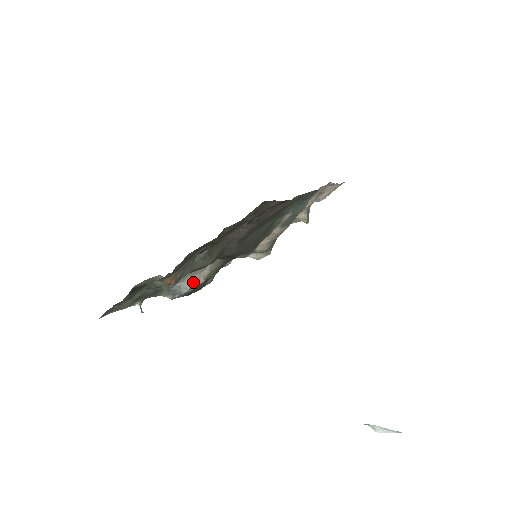
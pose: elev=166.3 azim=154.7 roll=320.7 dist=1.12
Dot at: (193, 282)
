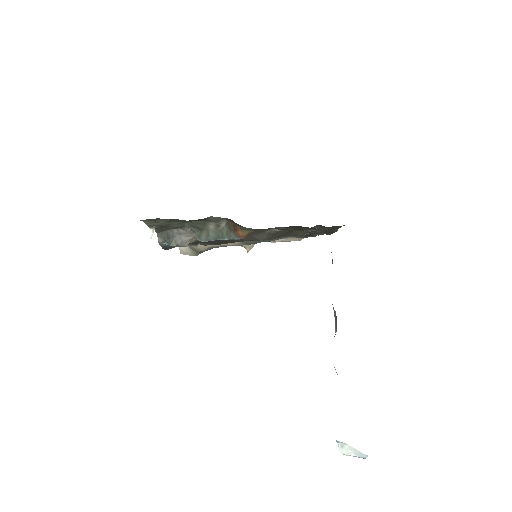
Dot at: (183, 241)
